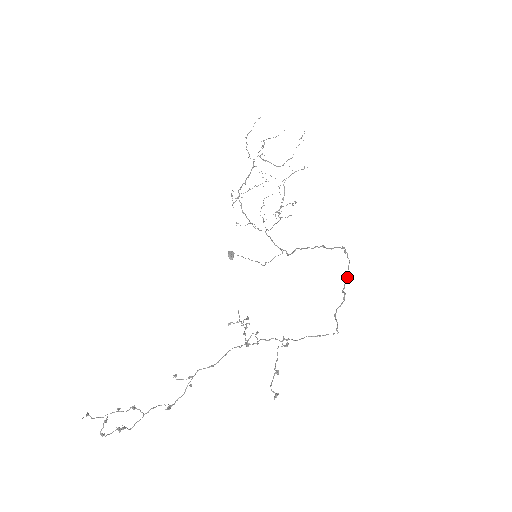
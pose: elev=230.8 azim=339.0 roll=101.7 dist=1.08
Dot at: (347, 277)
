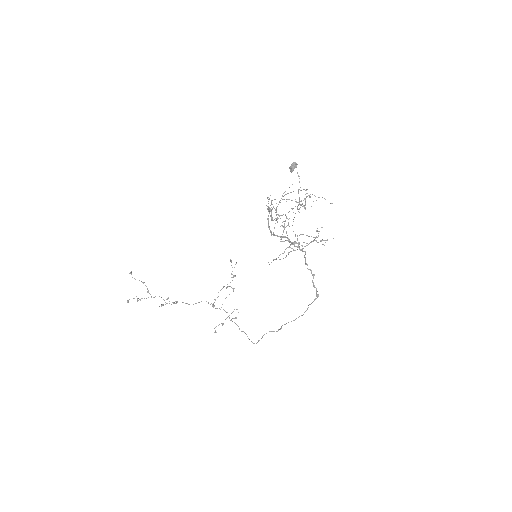
Dot at: occluded
